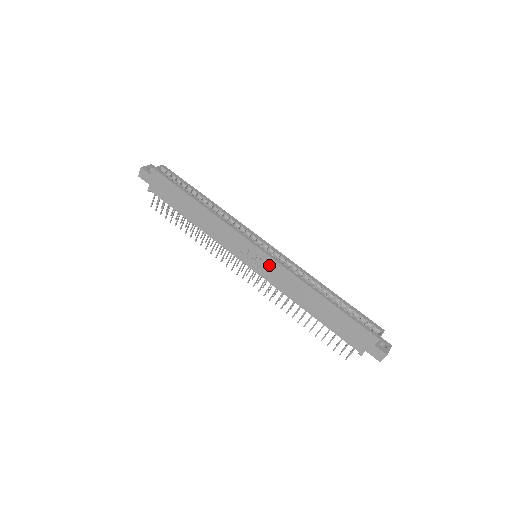
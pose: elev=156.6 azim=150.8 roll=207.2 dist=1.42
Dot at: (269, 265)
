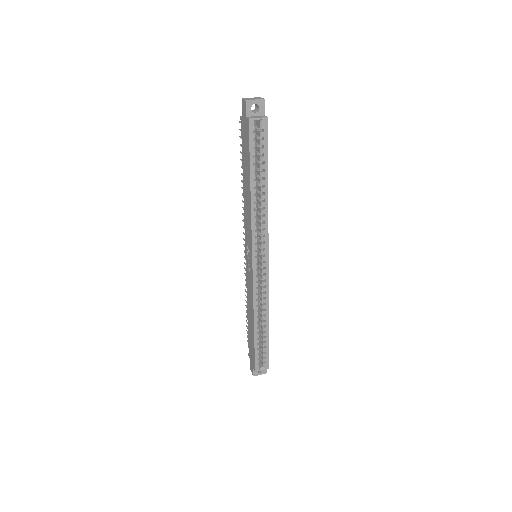
Dot at: (250, 276)
